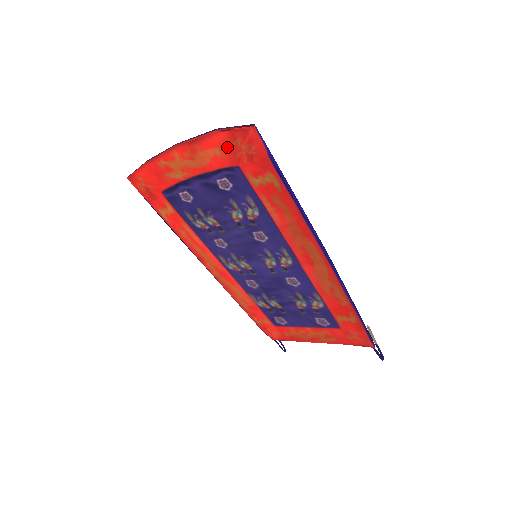
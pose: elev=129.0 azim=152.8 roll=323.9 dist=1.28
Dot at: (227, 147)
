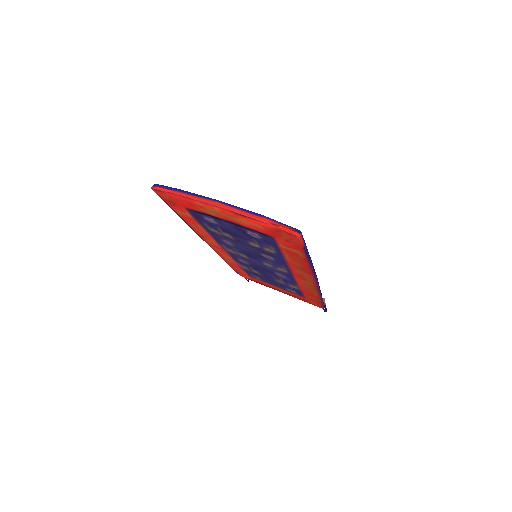
Dot at: (270, 230)
